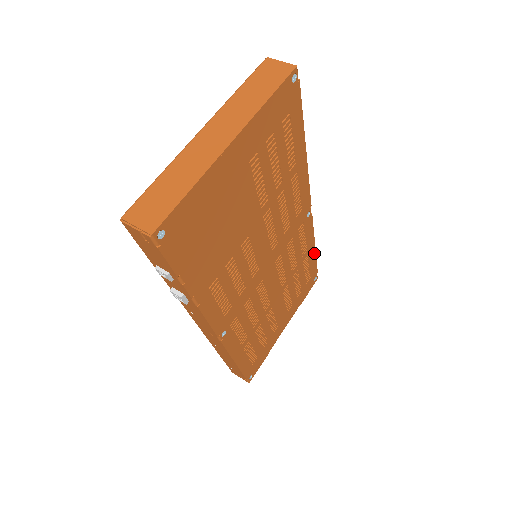
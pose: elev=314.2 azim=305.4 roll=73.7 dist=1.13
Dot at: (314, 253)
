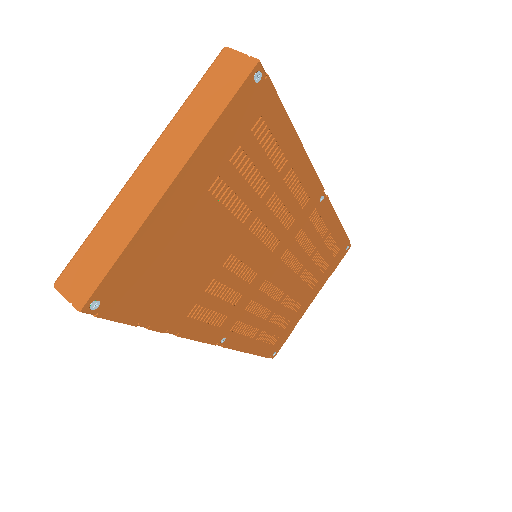
Dot at: (340, 227)
